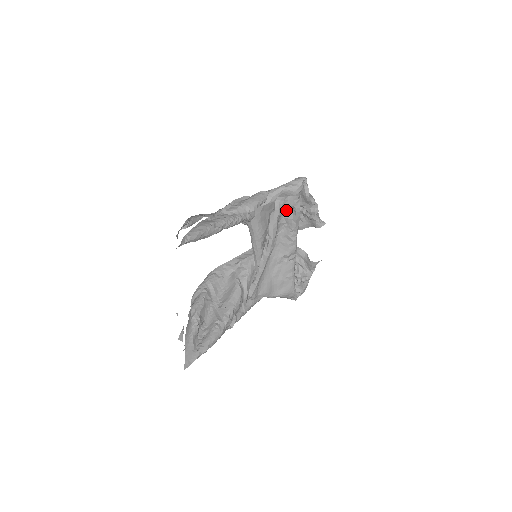
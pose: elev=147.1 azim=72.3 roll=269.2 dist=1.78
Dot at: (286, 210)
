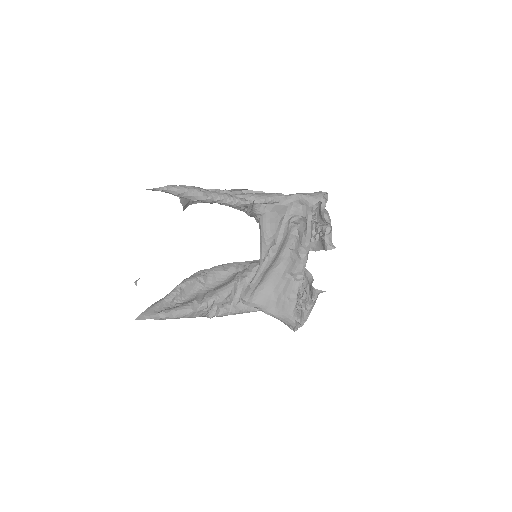
Dot at: (300, 221)
